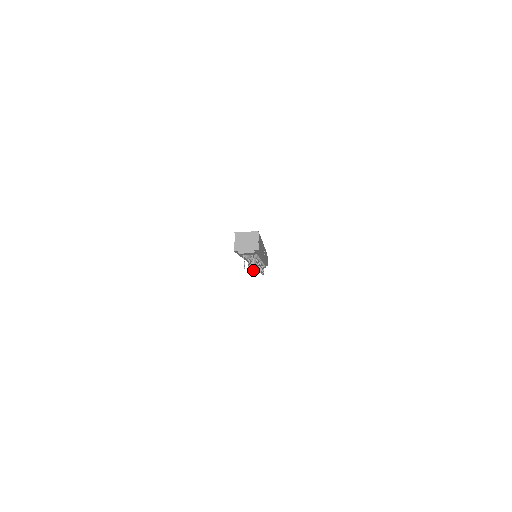
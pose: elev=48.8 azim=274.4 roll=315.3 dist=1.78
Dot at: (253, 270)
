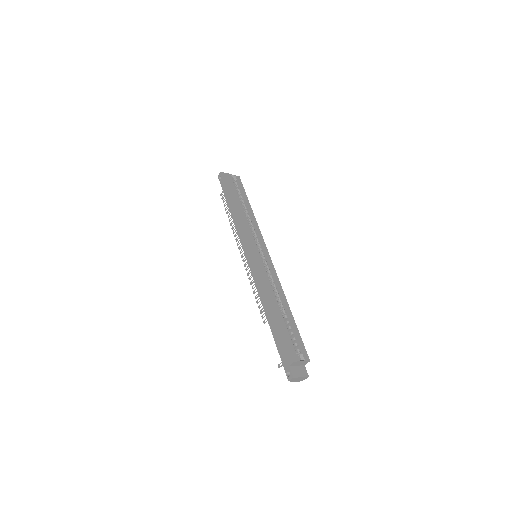
Dot at: occluded
